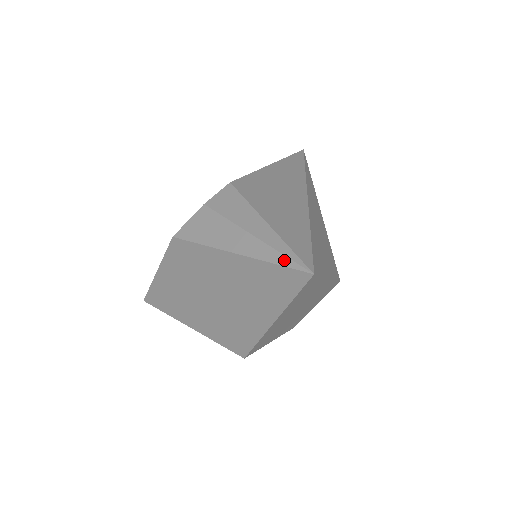
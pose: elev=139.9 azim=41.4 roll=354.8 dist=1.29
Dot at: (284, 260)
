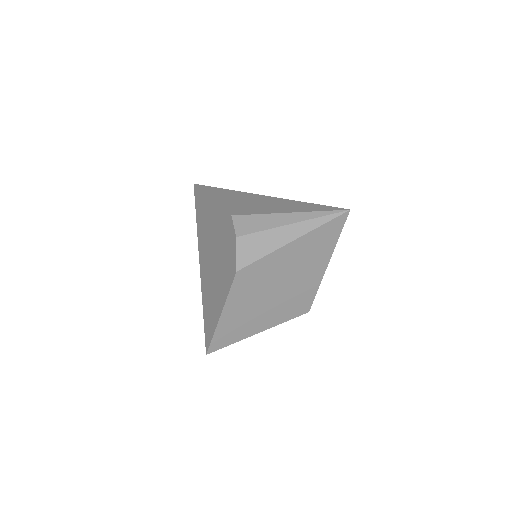
Dot at: (327, 218)
